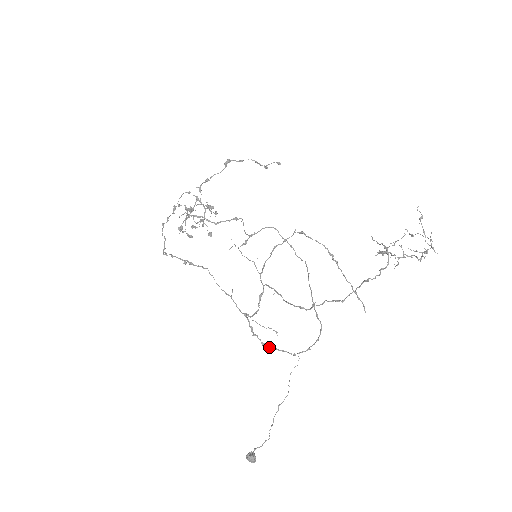
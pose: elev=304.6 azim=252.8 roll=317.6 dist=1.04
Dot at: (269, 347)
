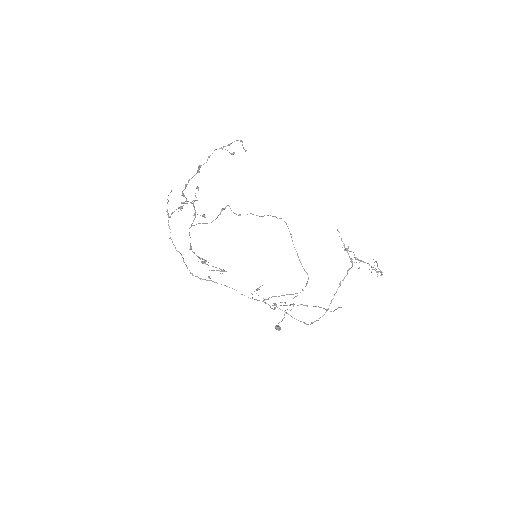
Dot at: (278, 296)
